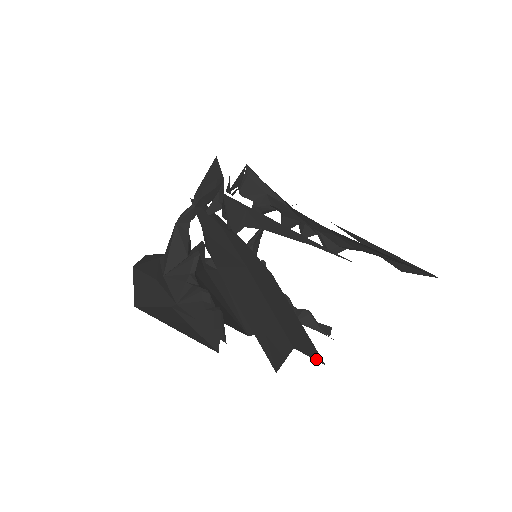
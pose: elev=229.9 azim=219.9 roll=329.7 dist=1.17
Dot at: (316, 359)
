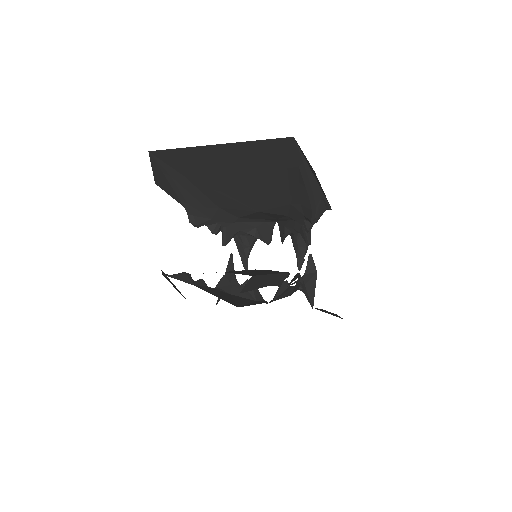
Dot at: occluded
